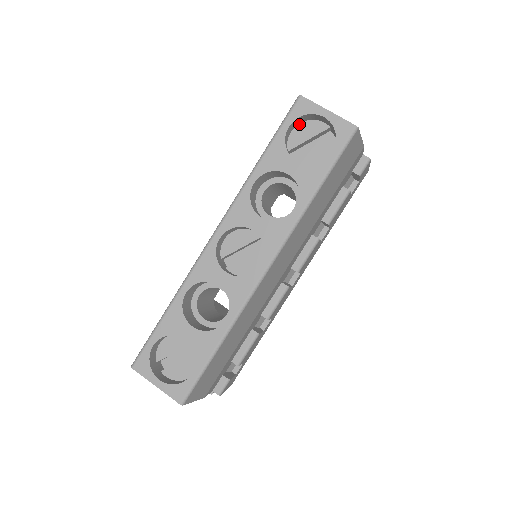
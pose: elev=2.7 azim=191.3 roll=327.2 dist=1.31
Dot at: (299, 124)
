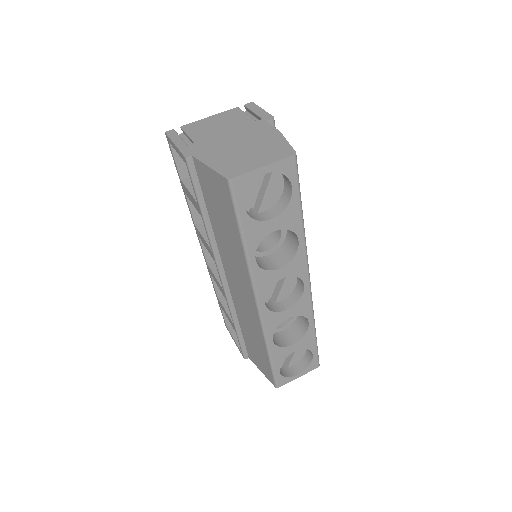
Dot at: occluded
